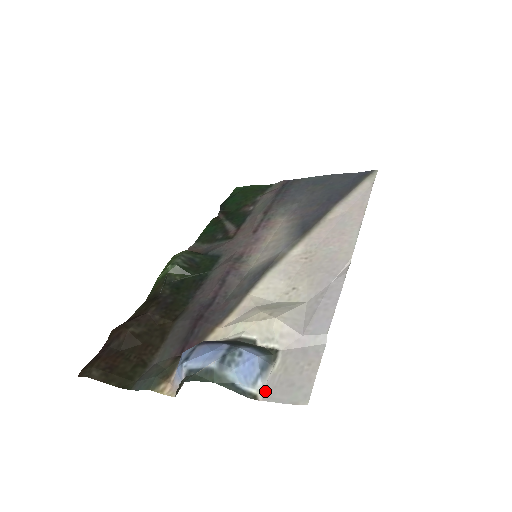
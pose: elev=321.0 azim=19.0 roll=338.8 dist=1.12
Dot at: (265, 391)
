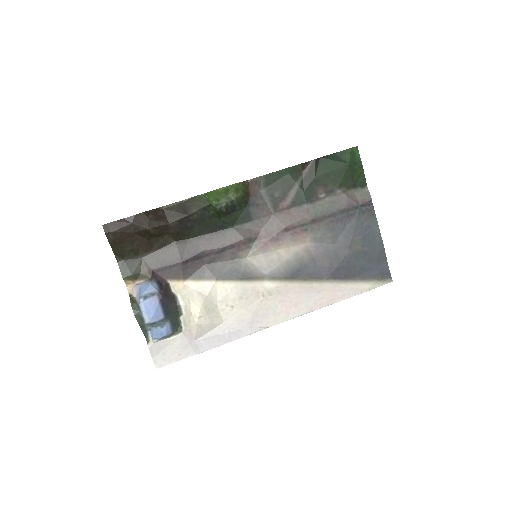
Dot at: (154, 344)
